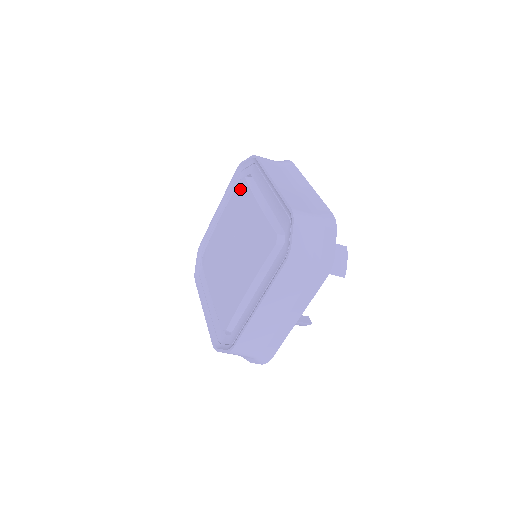
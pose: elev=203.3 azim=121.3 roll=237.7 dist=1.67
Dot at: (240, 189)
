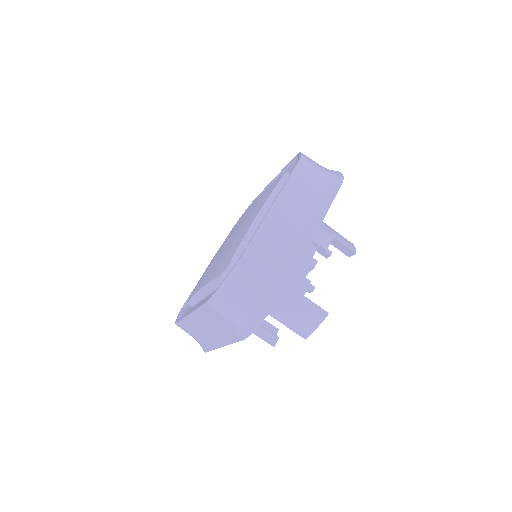
Dot at: occluded
